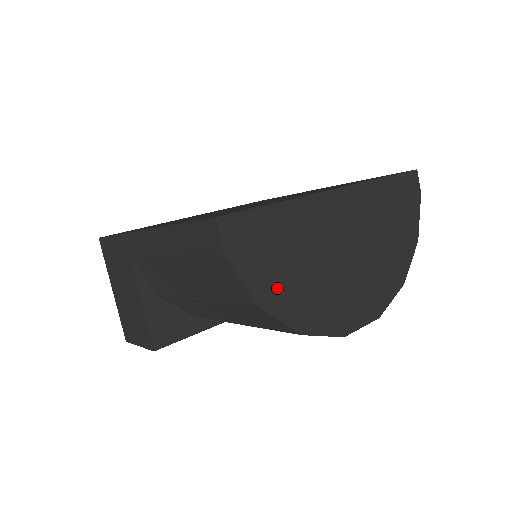
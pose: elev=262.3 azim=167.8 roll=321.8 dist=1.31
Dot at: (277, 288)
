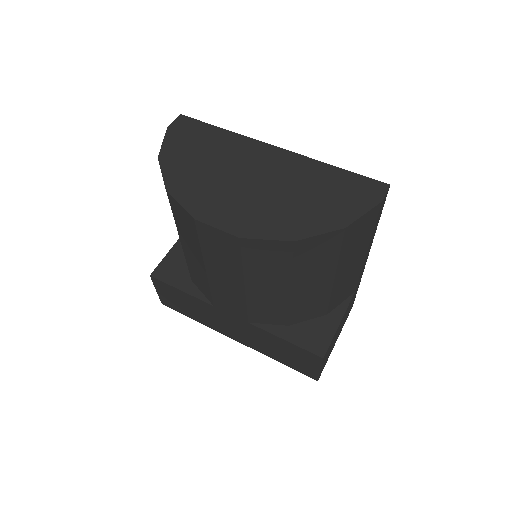
Dot at: (178, 159)
